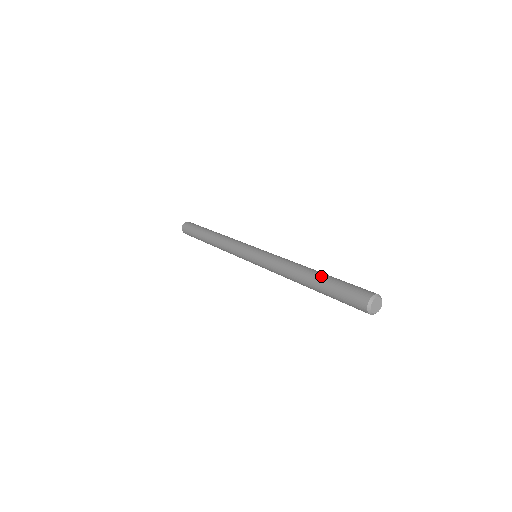
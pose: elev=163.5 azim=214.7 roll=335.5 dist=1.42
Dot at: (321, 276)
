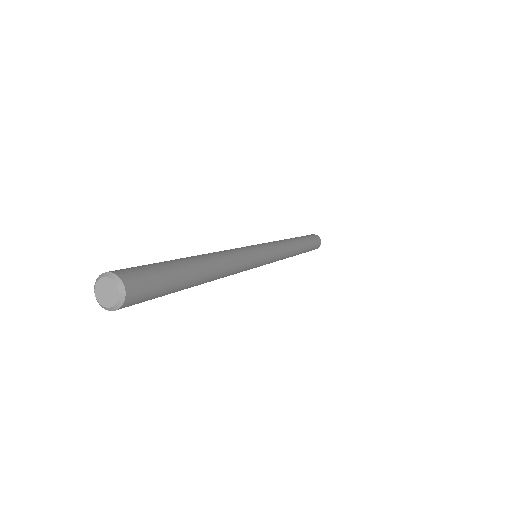
Dot at: (182, 258)
